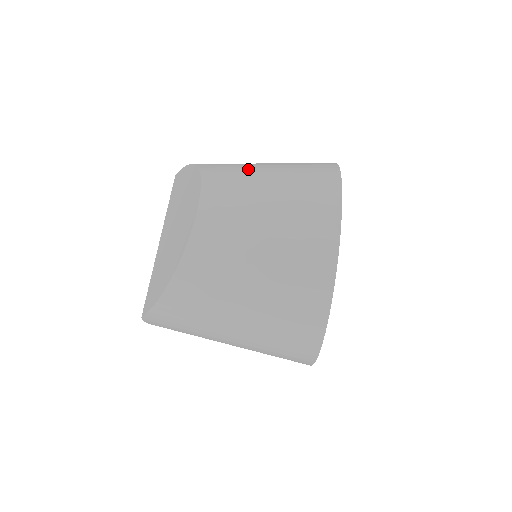
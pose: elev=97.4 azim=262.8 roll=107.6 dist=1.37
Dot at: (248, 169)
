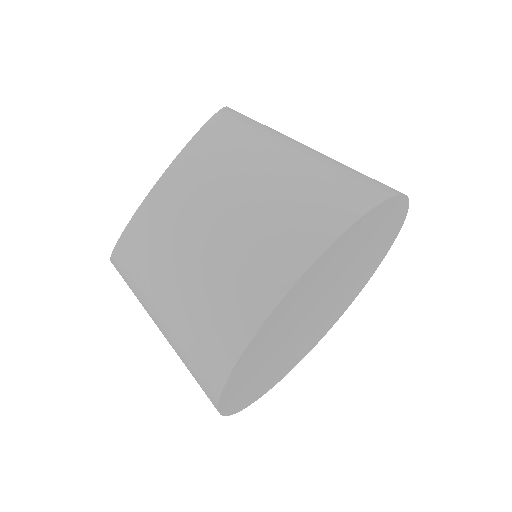
Dot at: (244, 160)
